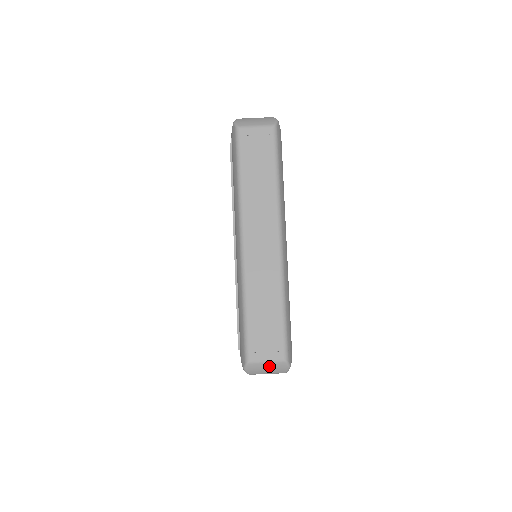
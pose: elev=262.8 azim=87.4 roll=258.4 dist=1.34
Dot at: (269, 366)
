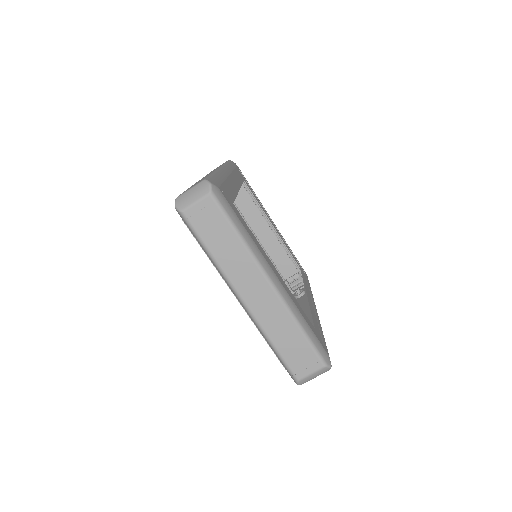
Dot at: (315, 375)
